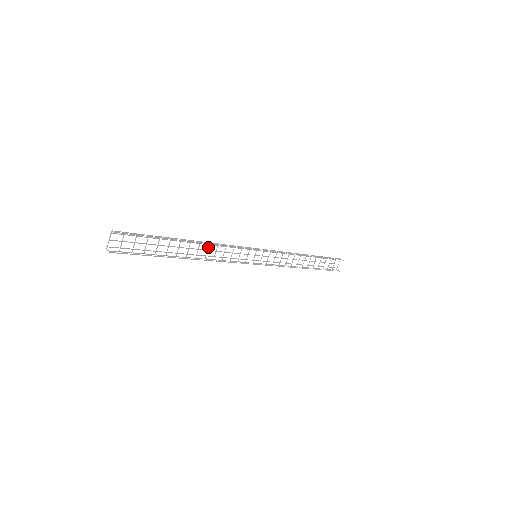
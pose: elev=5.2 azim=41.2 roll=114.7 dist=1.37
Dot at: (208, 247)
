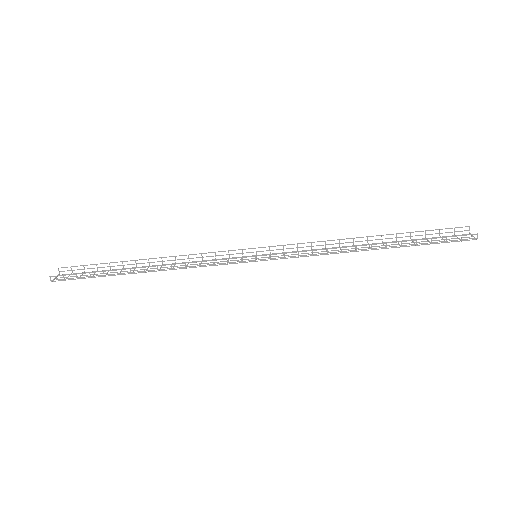
Dot at: occluded
